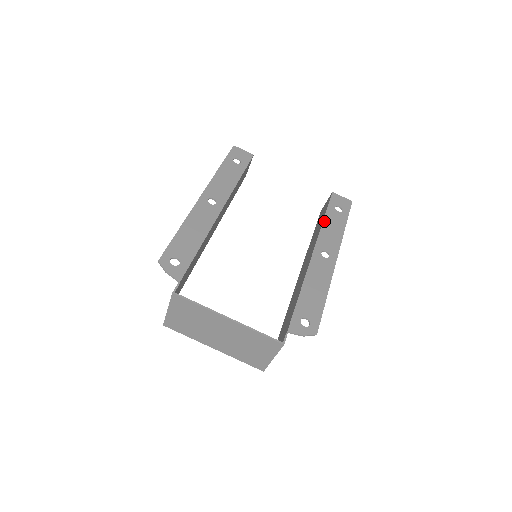
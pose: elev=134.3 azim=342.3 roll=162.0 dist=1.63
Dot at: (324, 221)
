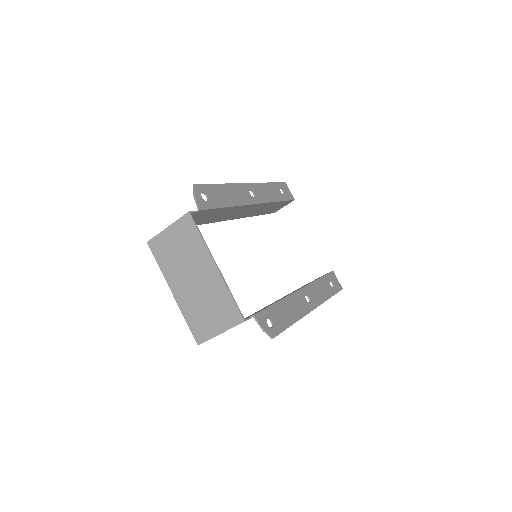
Dot at: (318, 280)
